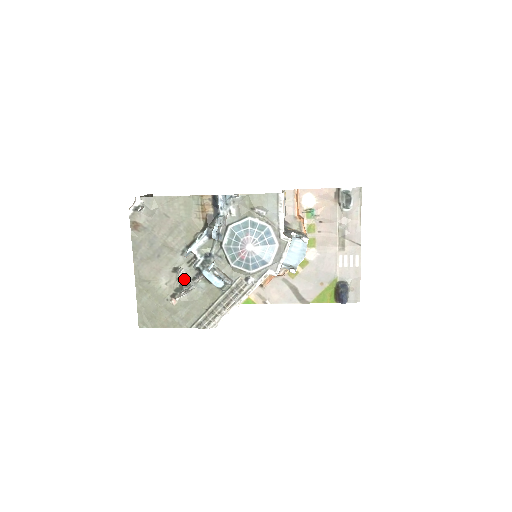
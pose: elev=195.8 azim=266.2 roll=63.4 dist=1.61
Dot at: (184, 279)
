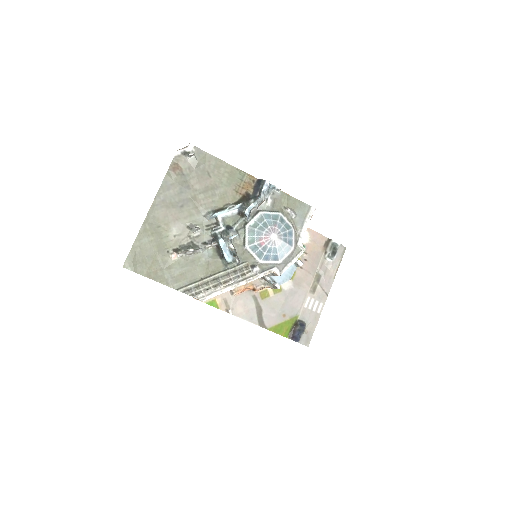
Dot at: (195, 239)
